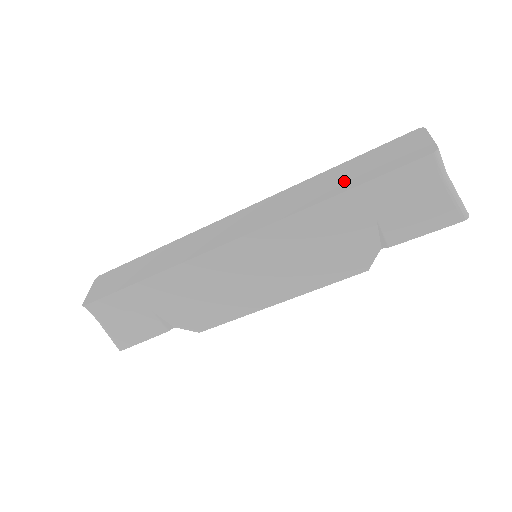
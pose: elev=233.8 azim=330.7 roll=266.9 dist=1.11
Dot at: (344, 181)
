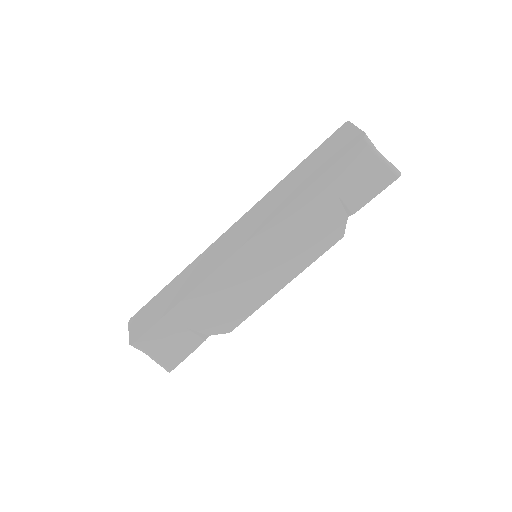
Dot at: (307, 177)
